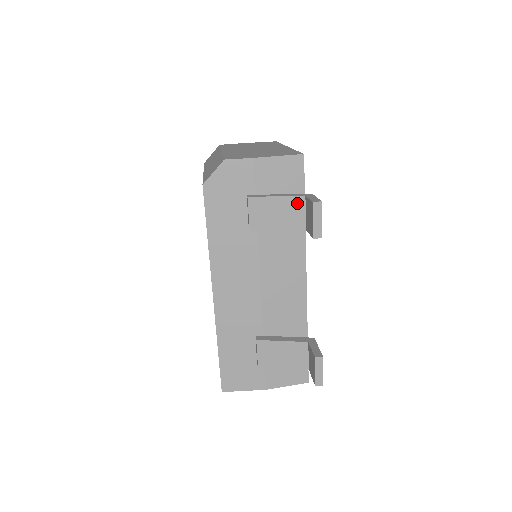
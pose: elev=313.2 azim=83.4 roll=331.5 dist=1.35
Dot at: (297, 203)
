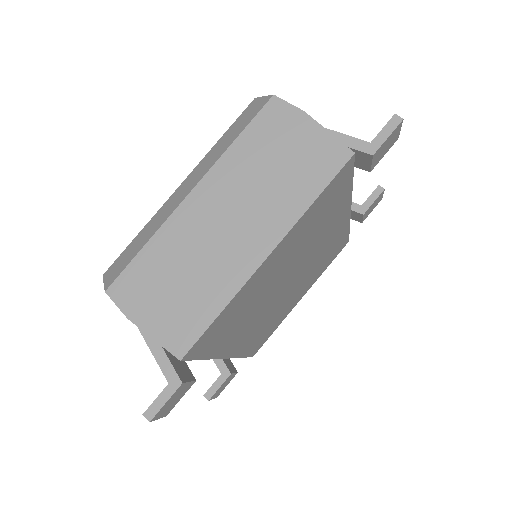
Dot at: (167, 374)
